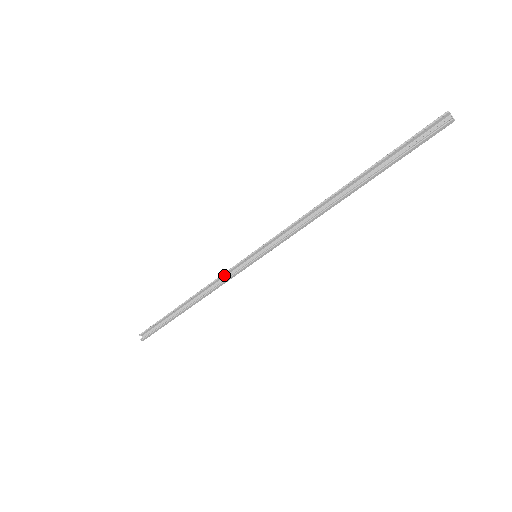
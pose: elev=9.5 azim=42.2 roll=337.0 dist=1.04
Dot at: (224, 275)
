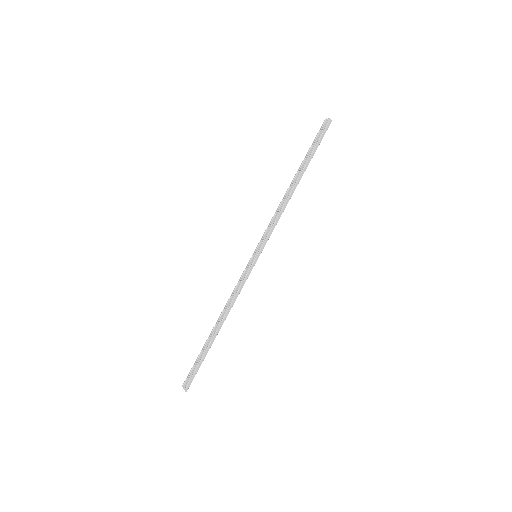
Dot at: (238, 286)
